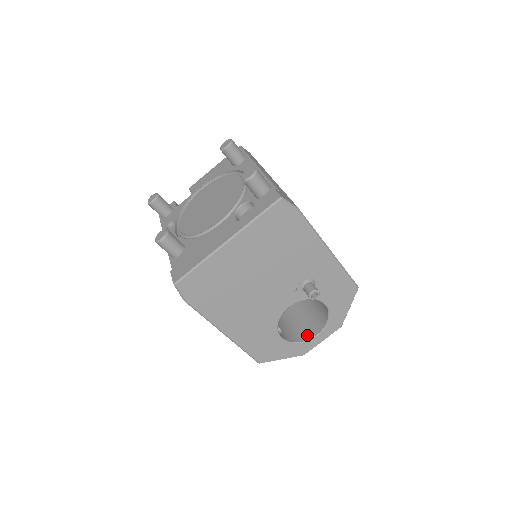
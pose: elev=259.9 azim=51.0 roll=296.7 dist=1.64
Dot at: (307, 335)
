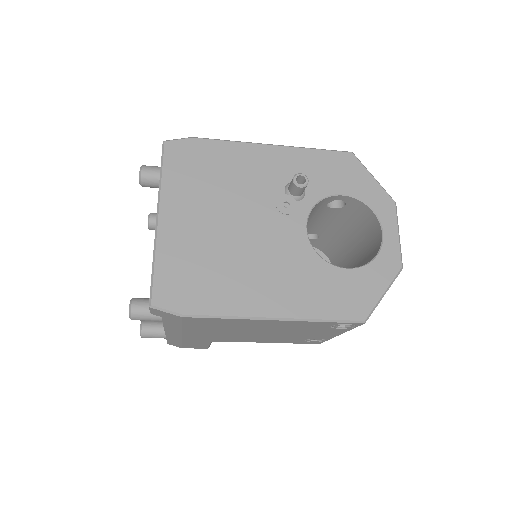
Dot at: (377, 247)
